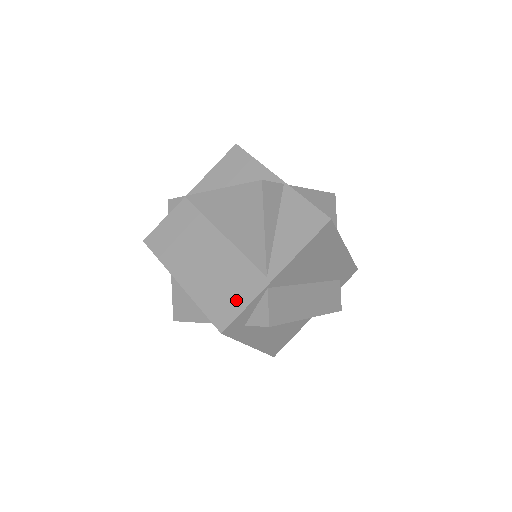
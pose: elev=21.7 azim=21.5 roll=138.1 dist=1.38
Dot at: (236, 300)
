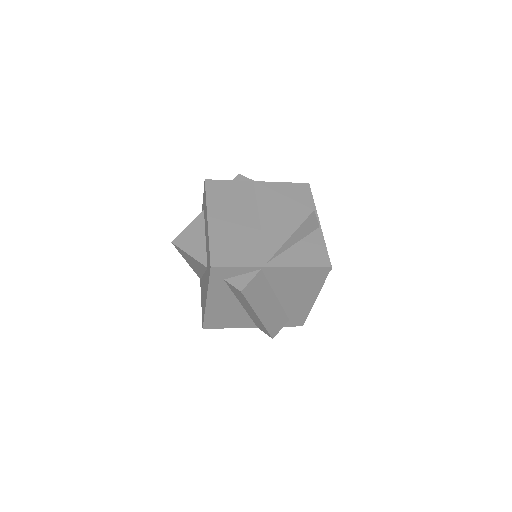
Dot at: (237, 258)
